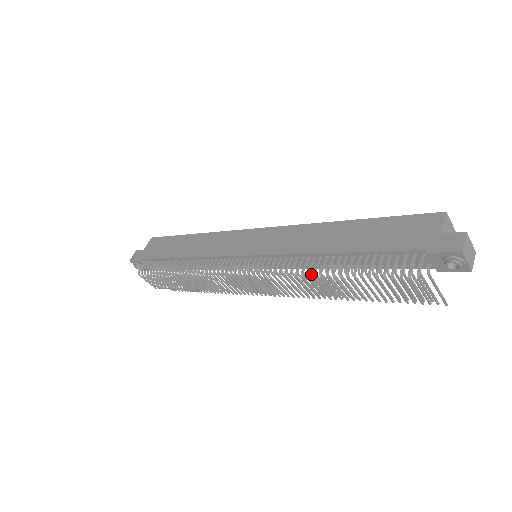
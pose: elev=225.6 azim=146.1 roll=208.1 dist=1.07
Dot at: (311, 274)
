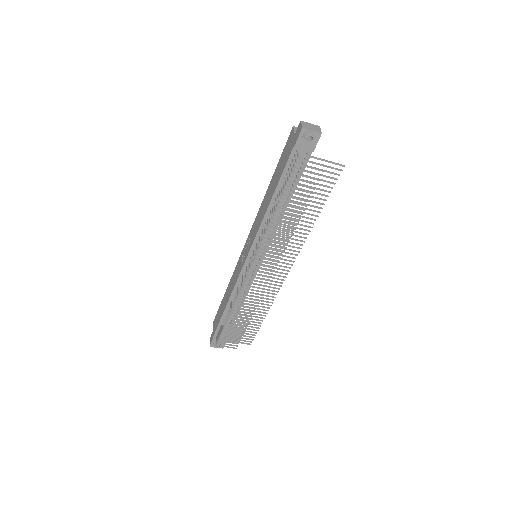
Dot at: (279, 227)
